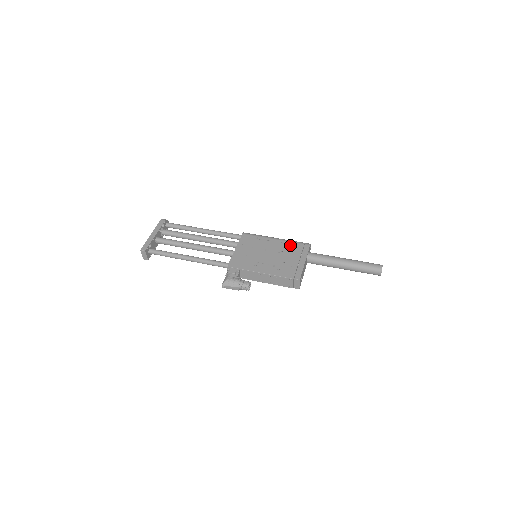
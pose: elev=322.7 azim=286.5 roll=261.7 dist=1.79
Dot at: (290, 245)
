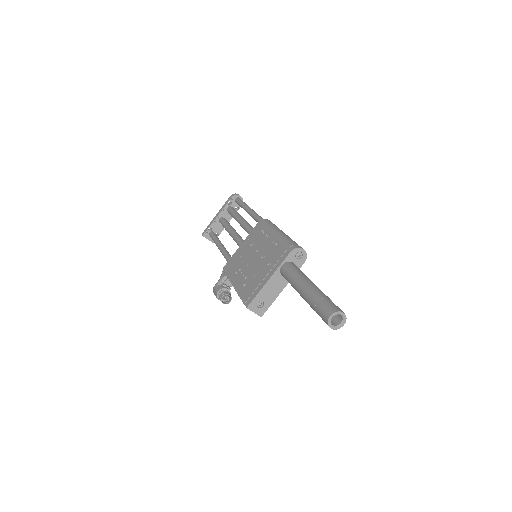
Dot at: (276, 247)
